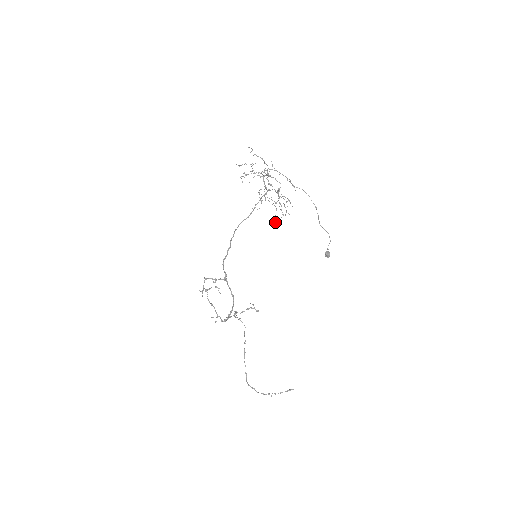
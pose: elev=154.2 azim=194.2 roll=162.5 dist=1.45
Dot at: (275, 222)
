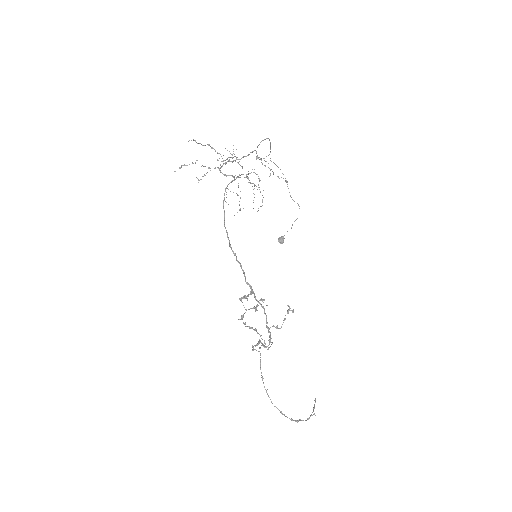
Dot at: (257, 211)
